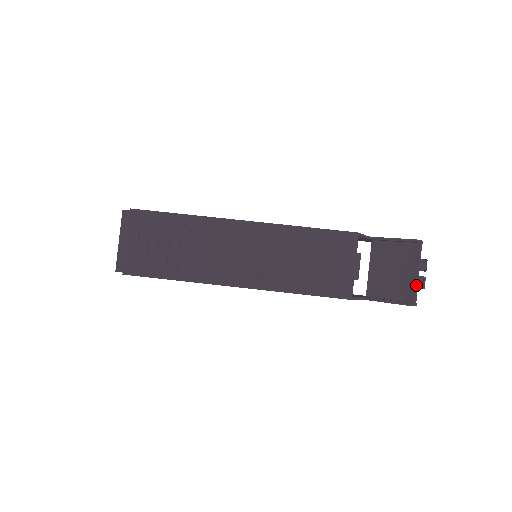
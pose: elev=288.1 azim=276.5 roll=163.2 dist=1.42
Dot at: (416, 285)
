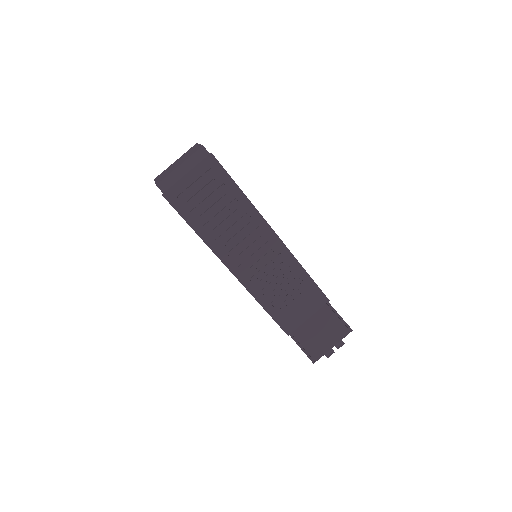
Dot at: (326, 353)
